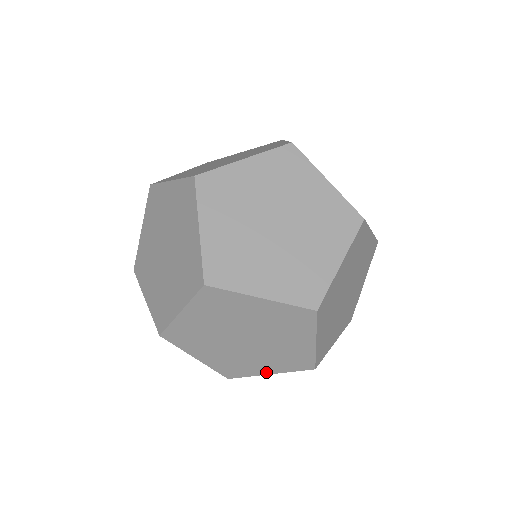
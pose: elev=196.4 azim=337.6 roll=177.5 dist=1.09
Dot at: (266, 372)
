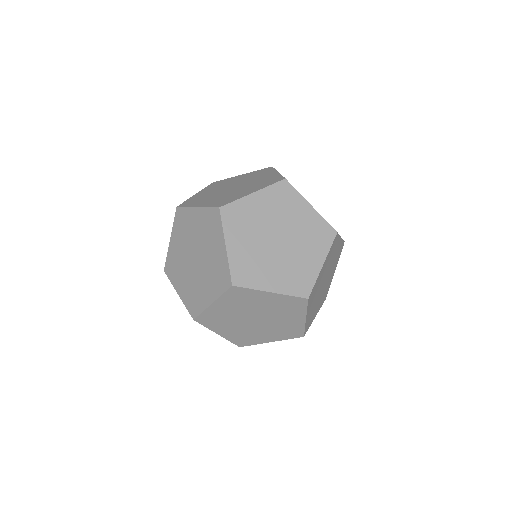
Dot at: (315, 315)
